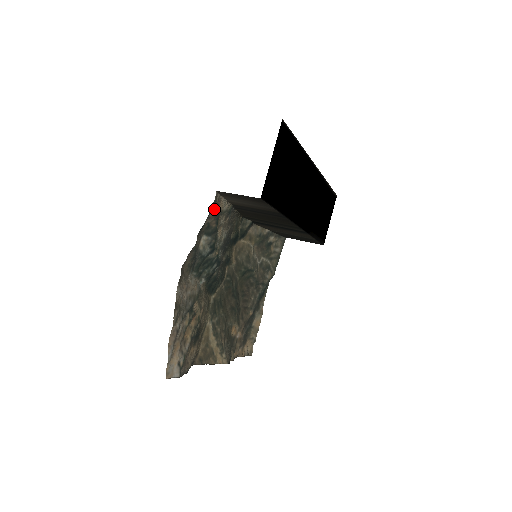
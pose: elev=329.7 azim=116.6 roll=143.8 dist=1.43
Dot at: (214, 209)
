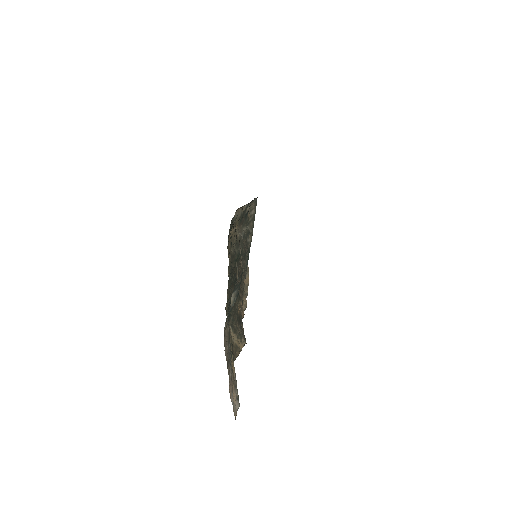
Dot at: (241, 274)
